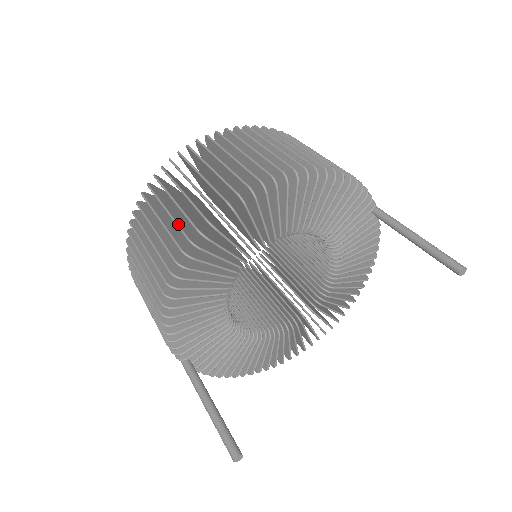
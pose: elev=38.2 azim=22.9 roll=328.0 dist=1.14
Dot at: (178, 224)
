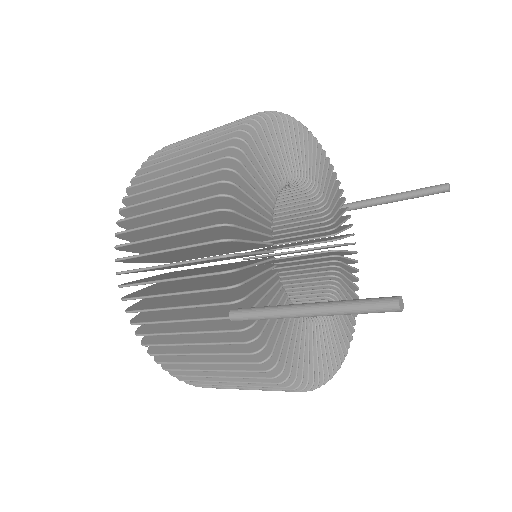
Dot at: (213, 138)
